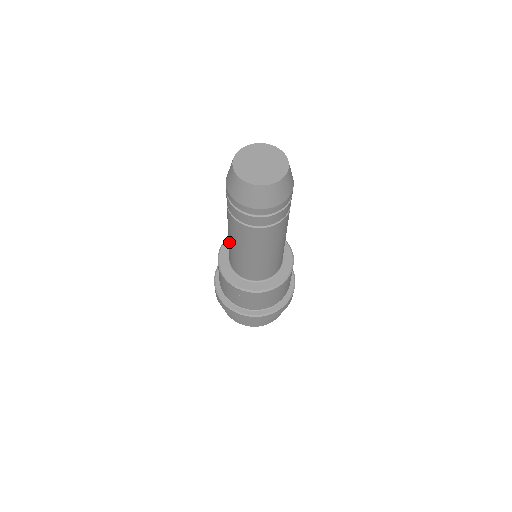
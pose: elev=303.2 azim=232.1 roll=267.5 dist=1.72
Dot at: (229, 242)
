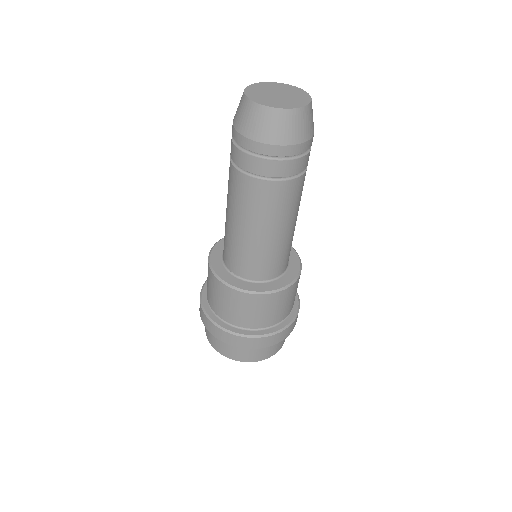
Dot at: occluded
